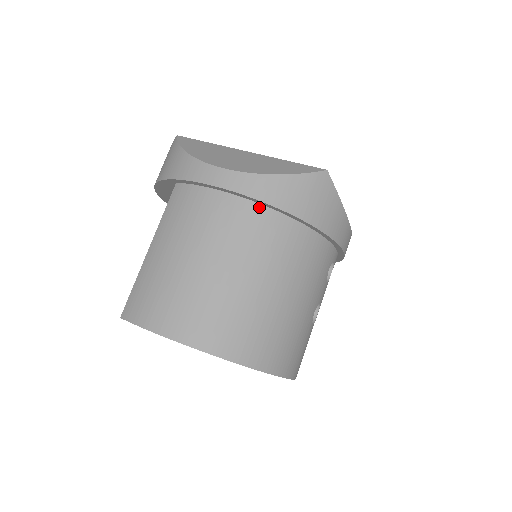
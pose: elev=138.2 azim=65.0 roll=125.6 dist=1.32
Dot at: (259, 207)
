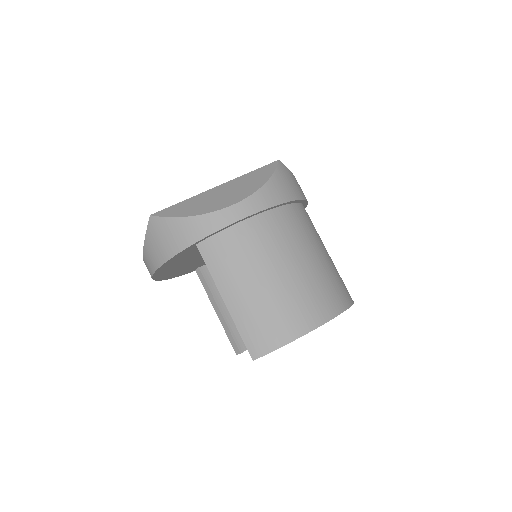
Dot at: (272, 212)
